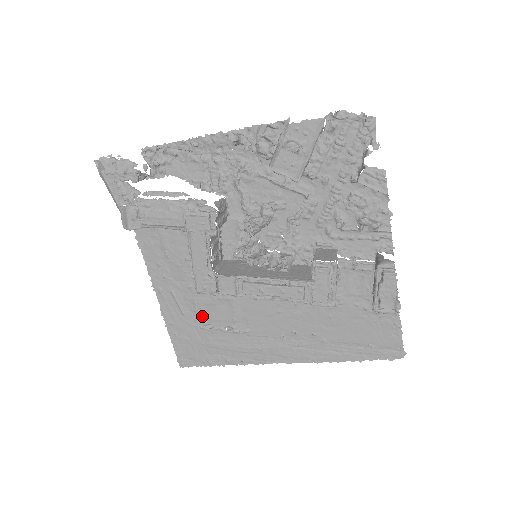
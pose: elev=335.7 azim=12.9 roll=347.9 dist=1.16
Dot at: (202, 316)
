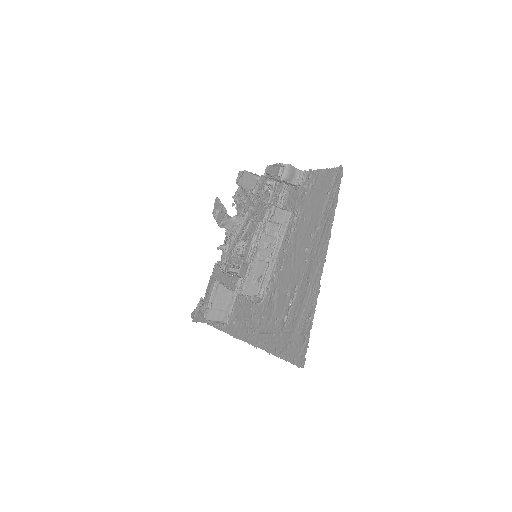
Dot at: (279, 320)
